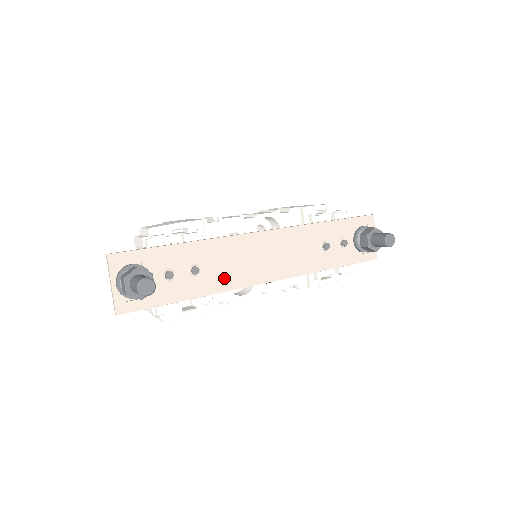
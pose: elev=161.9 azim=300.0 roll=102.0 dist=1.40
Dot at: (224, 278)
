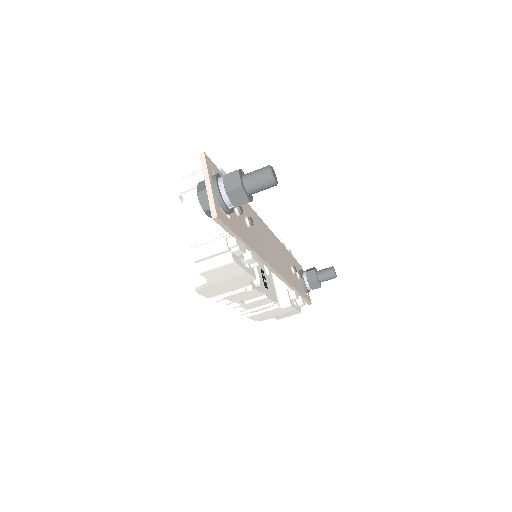
Dot at: (261, 247)
